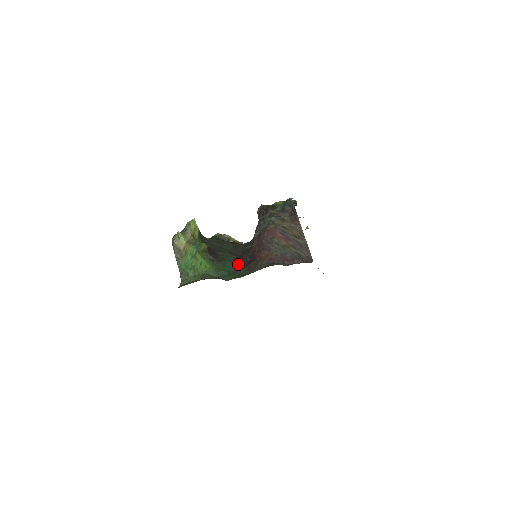
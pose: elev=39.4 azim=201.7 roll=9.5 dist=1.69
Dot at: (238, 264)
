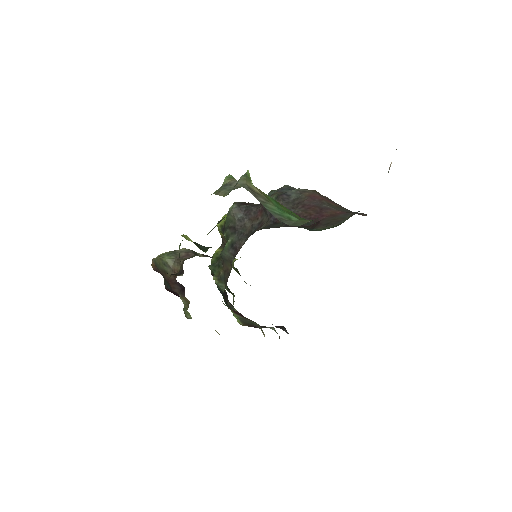
Dot at: occluded
